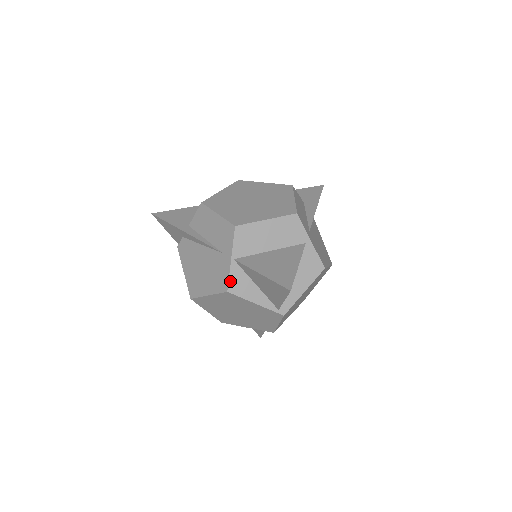
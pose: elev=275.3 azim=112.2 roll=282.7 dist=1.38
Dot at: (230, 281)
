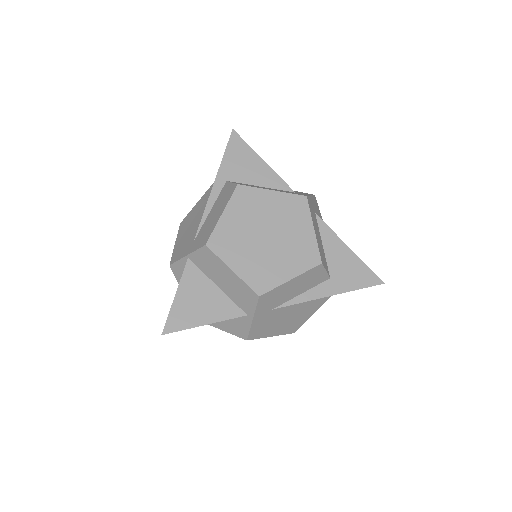
Dot at: (176, 263)
